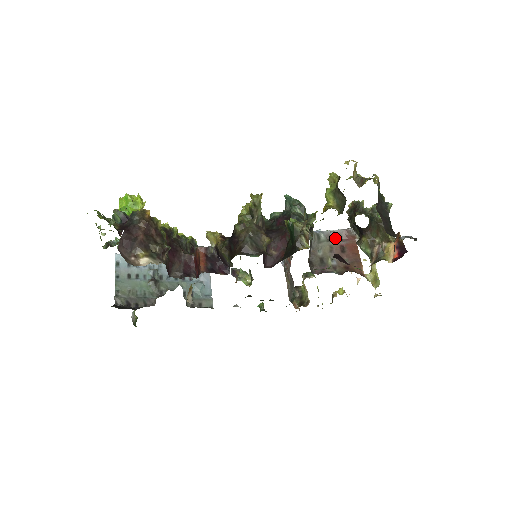
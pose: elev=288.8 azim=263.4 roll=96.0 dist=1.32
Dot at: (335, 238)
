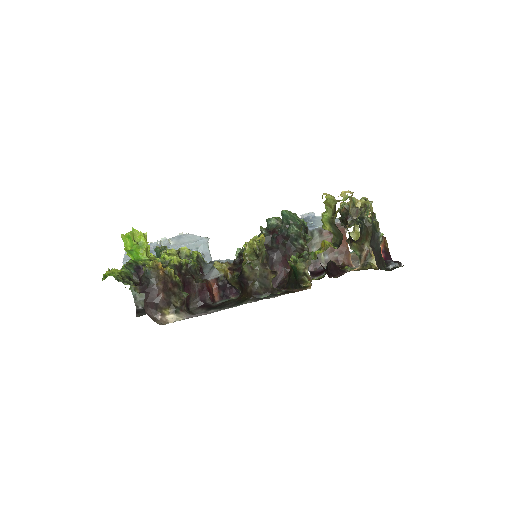
Dot at: (327, 233)
